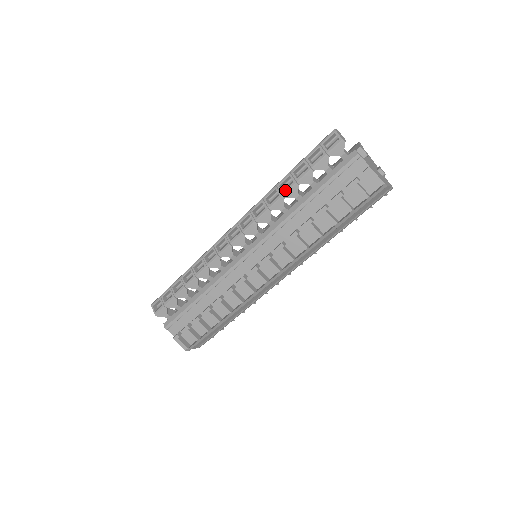
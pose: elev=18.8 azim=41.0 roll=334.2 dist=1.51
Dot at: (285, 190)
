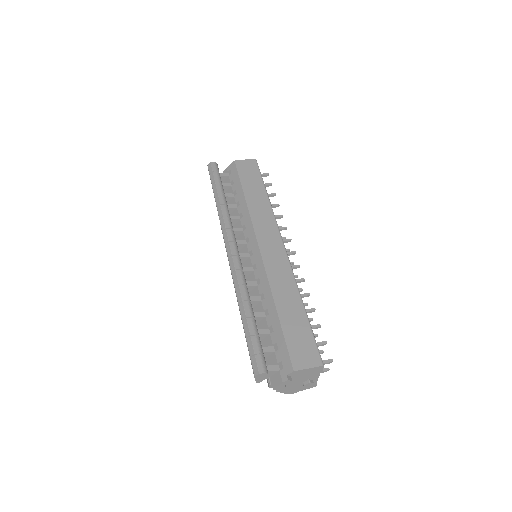
Dot at: occluded
